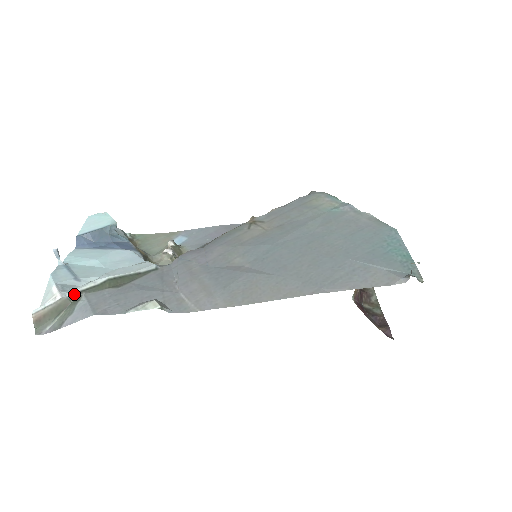
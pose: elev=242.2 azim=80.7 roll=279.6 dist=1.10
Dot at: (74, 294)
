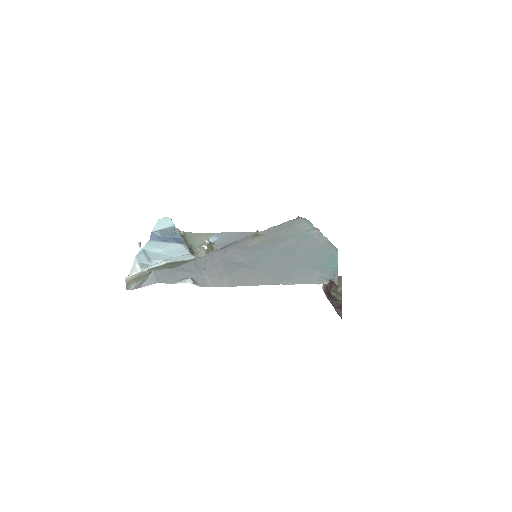
Dot at: (148, 270)
